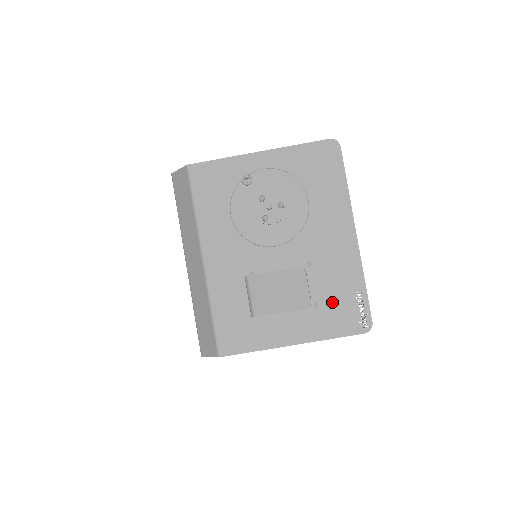
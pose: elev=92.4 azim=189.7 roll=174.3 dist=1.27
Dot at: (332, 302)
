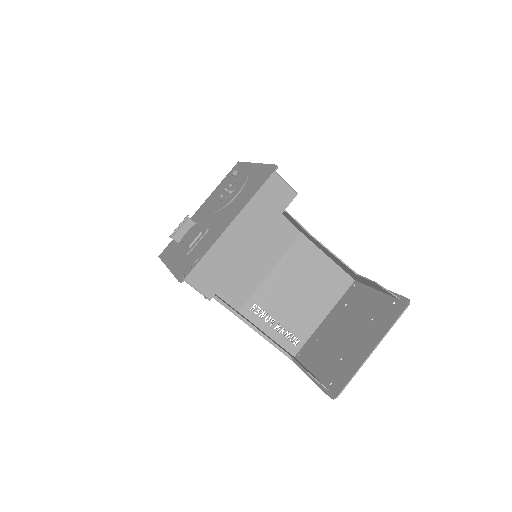
Dot at: (192, 256)
